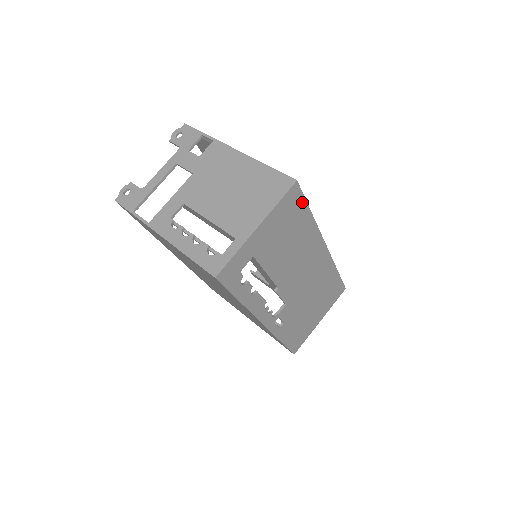
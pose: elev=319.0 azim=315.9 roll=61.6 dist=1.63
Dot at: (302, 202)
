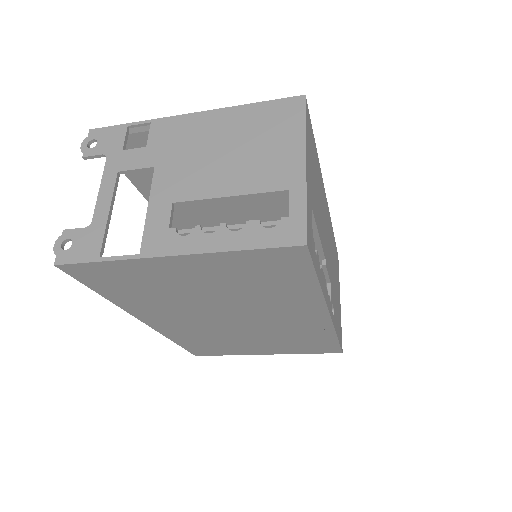
Dot at: (311, 130)
